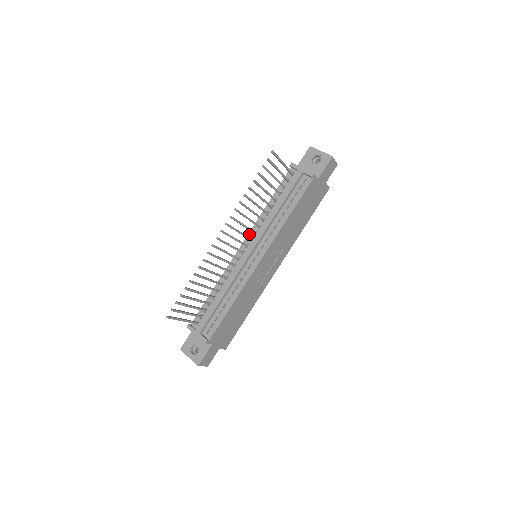
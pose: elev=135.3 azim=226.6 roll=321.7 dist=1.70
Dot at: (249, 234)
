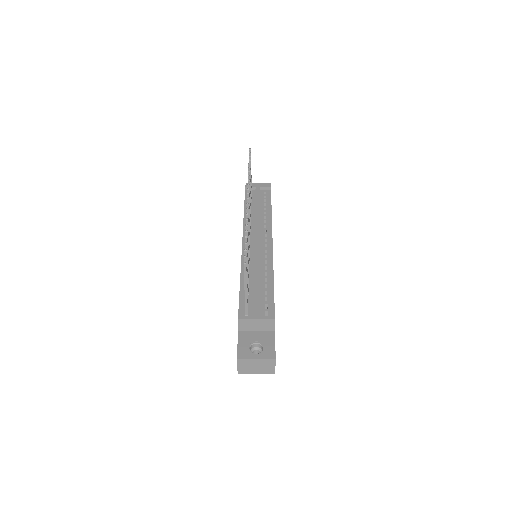
Dot at: (244, 233)
